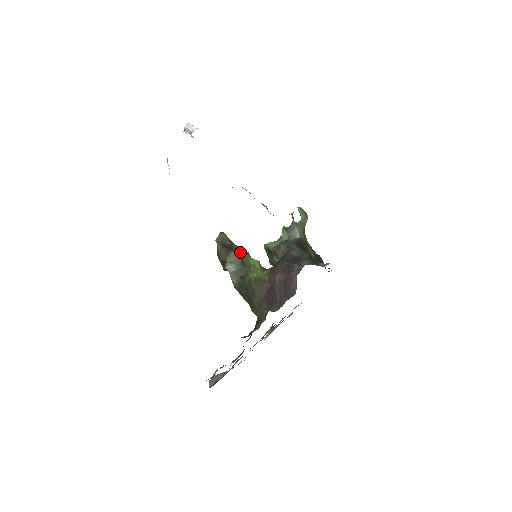
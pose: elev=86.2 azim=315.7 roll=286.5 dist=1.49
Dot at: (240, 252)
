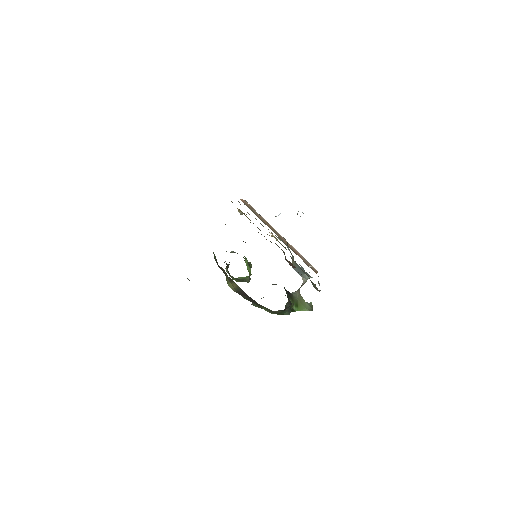
Dot at: (248, 264)
